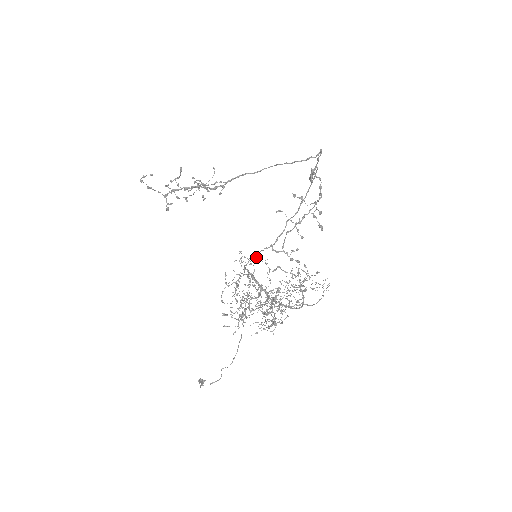
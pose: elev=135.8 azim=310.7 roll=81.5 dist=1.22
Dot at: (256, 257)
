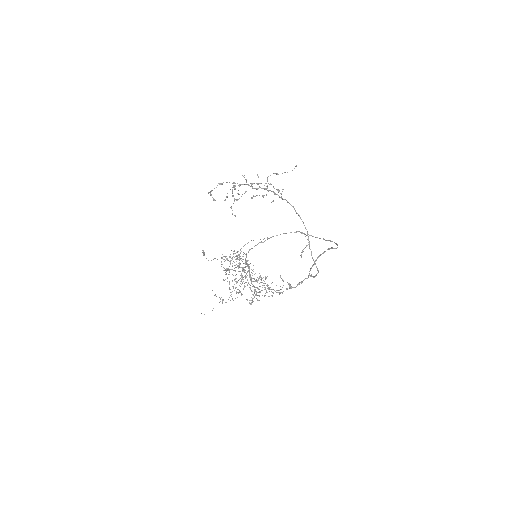
Dot at: occluded
